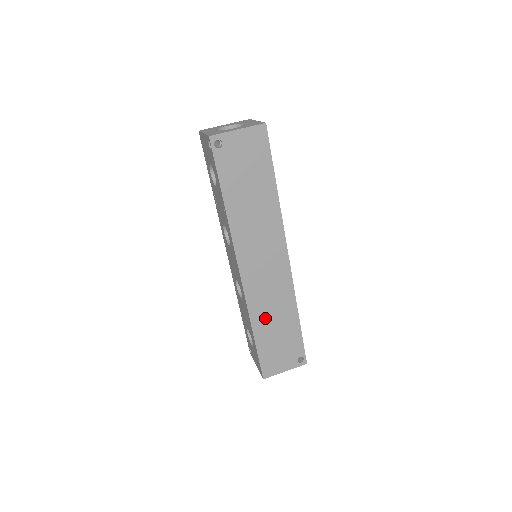
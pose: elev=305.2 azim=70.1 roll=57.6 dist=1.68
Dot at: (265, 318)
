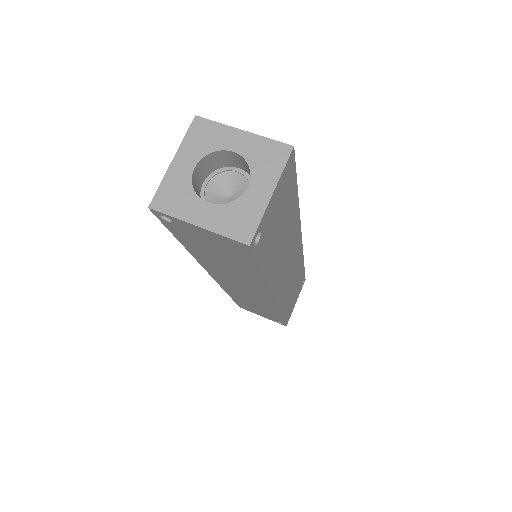
Dot at: (242, 299)
